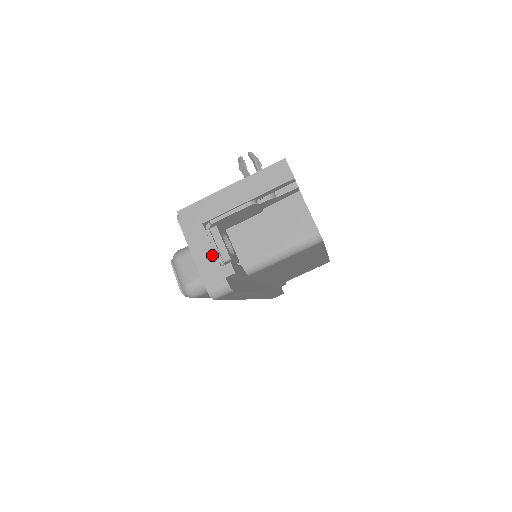
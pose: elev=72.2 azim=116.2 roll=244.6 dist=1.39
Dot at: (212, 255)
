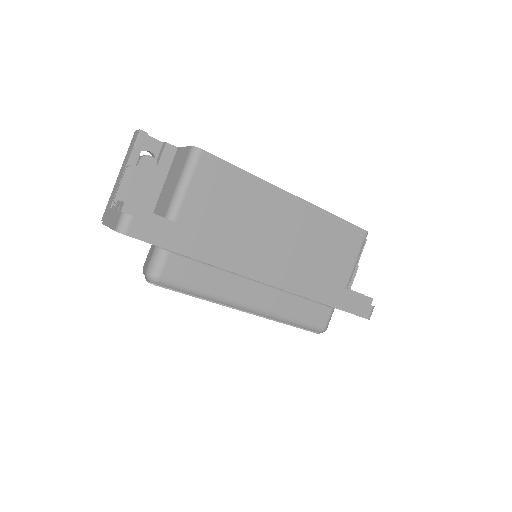
Dot at: (115, 212)
